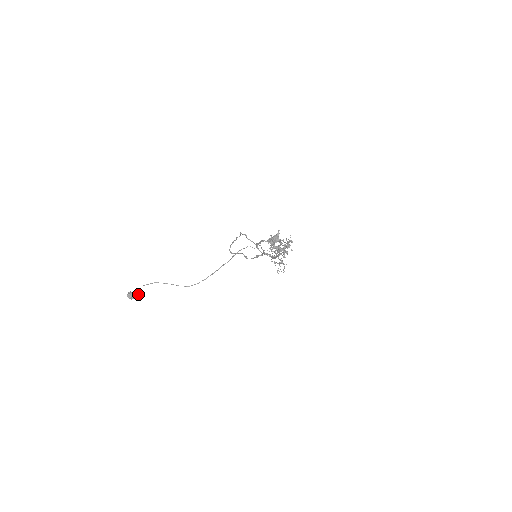
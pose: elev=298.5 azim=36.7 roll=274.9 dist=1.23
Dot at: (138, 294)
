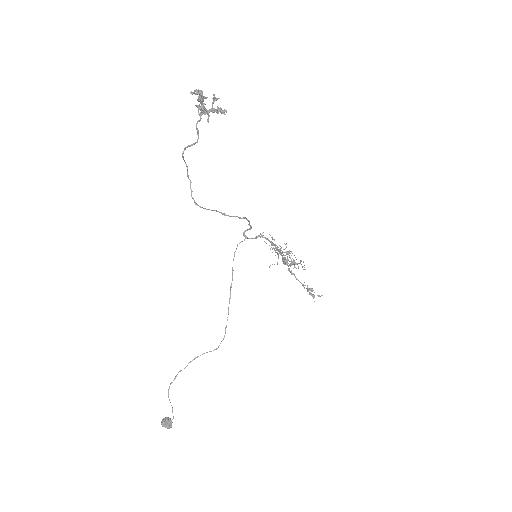
Dot at: occluded
